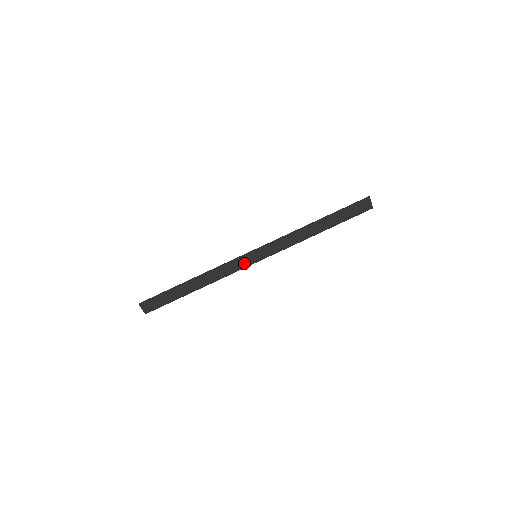
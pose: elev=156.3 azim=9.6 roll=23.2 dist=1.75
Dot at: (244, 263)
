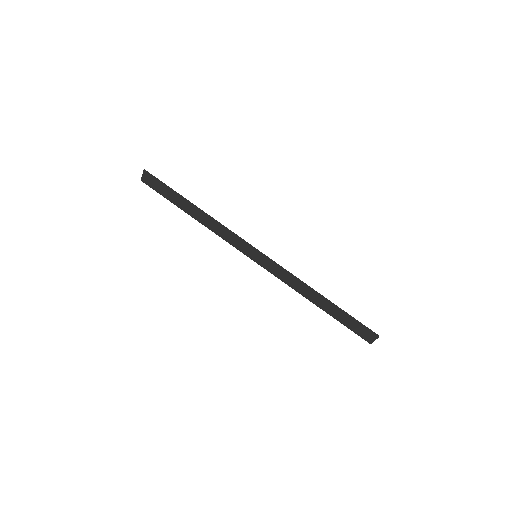
Dot at: (243, 248)
